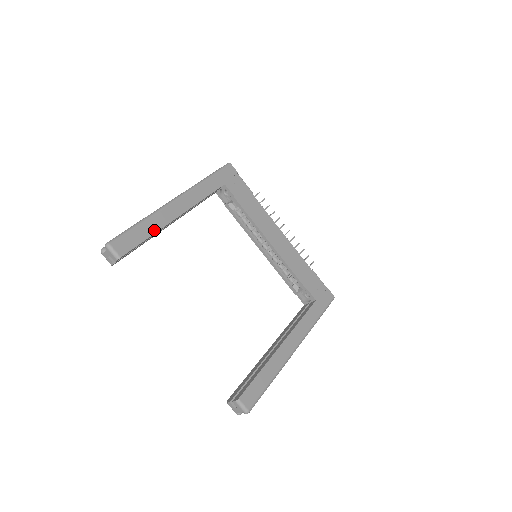
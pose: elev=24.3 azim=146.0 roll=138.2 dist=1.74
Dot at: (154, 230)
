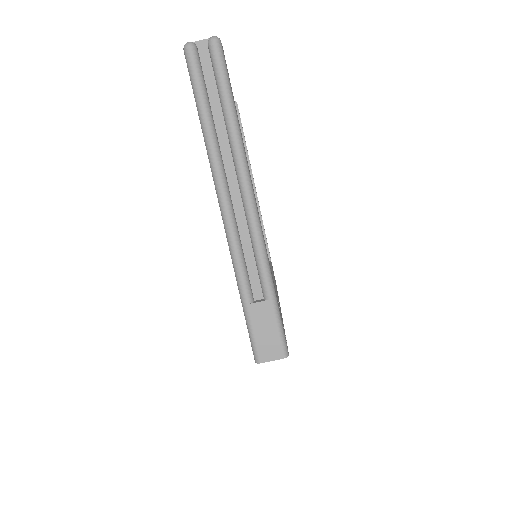
Dot at: (247, 151)
